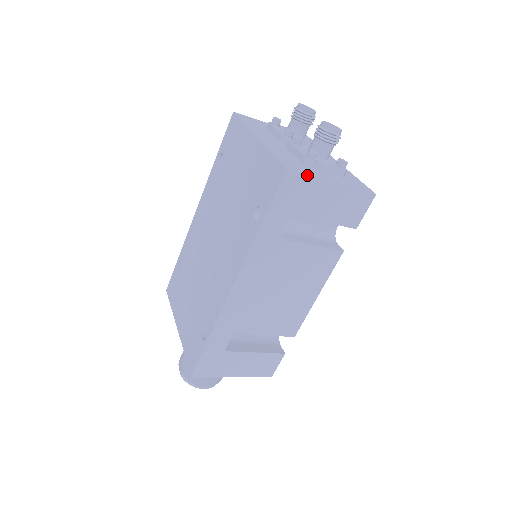
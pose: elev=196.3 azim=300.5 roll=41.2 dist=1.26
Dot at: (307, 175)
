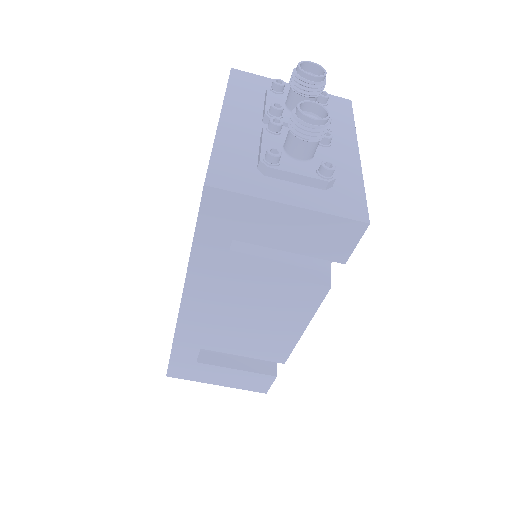
Dot at: (240, 194)
